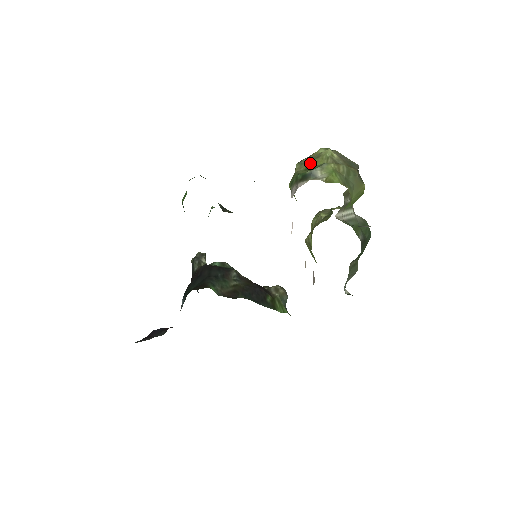
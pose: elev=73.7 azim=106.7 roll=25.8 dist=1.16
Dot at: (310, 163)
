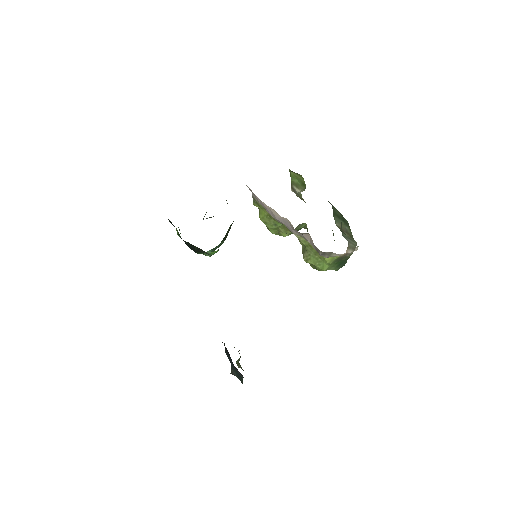
Dot at: occluded
